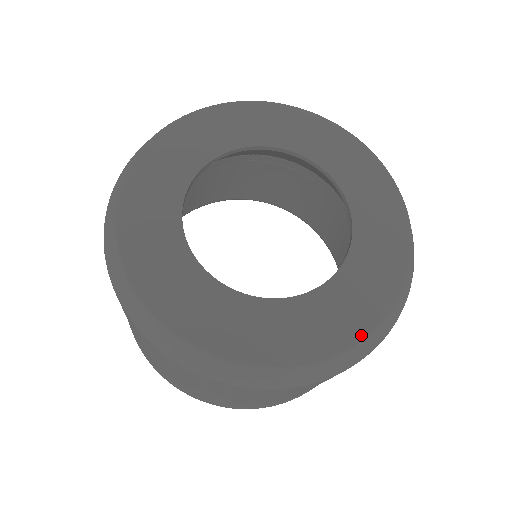
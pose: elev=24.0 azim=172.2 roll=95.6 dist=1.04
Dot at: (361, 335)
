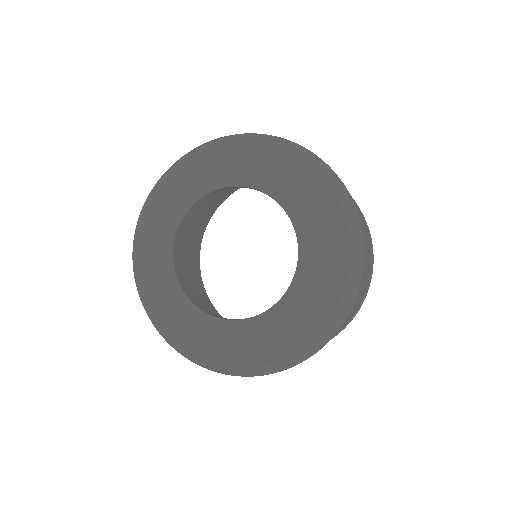
Dot at: (212, 362)
